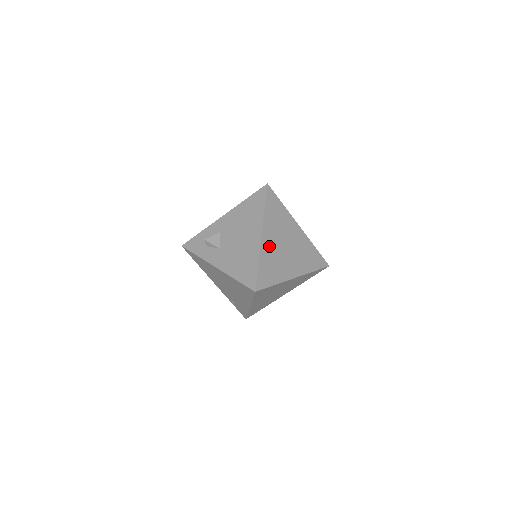
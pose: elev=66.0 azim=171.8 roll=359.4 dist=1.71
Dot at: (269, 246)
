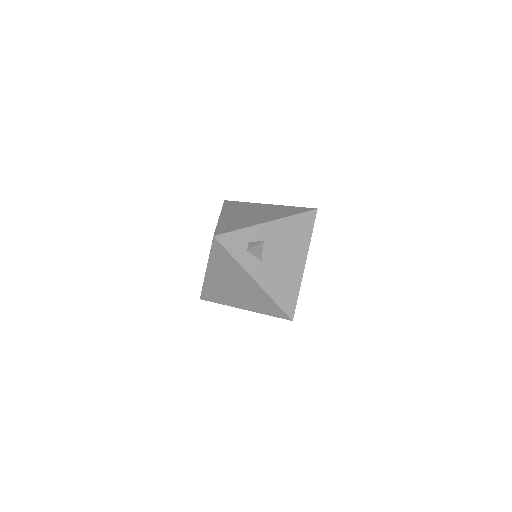
Dot at: occluded
